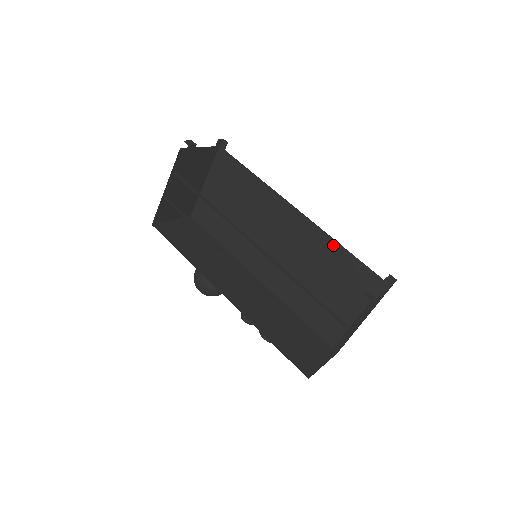
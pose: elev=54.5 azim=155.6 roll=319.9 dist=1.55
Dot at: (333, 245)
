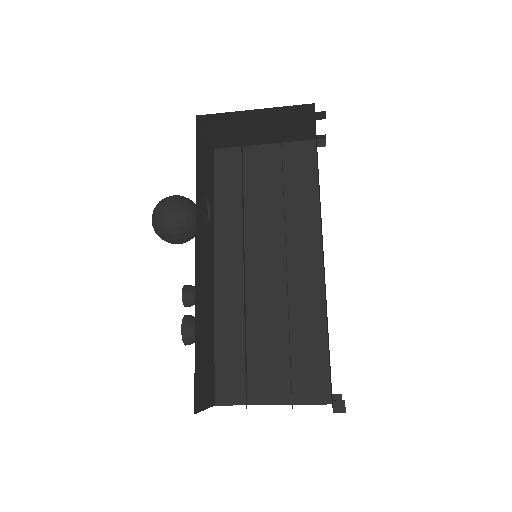
Dot at: (320, 321)
